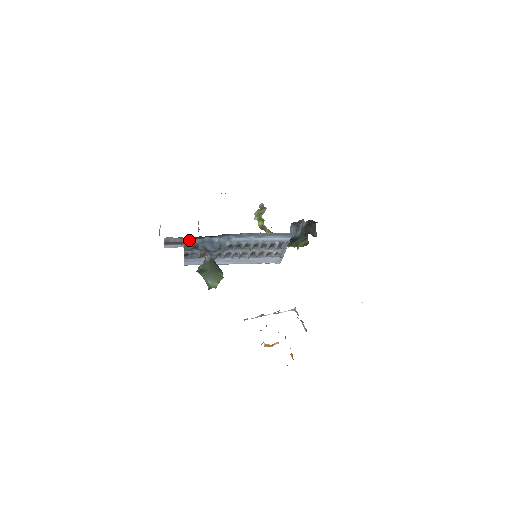
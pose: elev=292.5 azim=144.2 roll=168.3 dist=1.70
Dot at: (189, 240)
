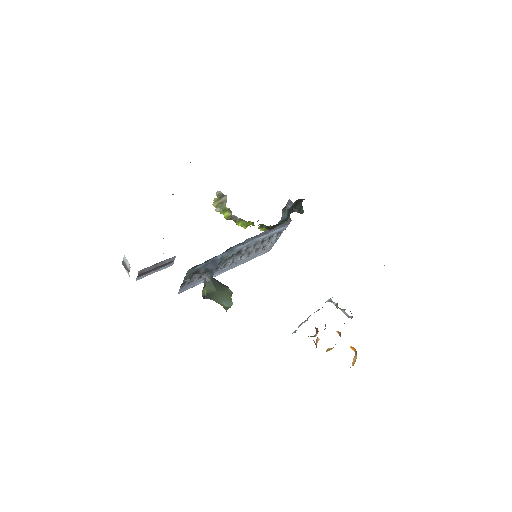
Dot at: (192, 269)
